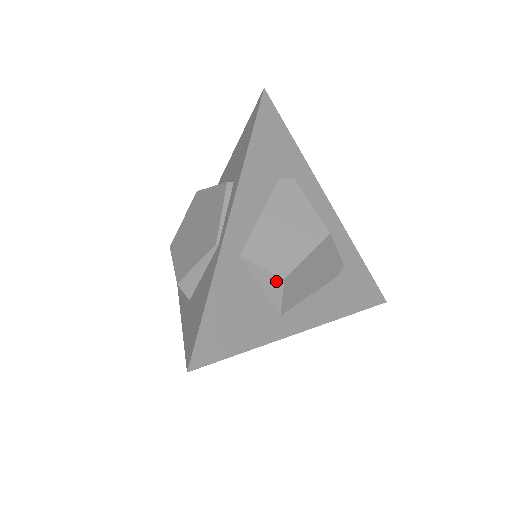
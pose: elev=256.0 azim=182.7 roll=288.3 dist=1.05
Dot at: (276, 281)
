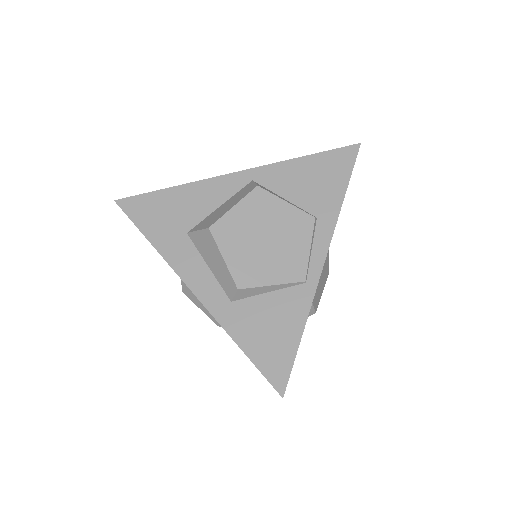
Dot at: (309, 312)
